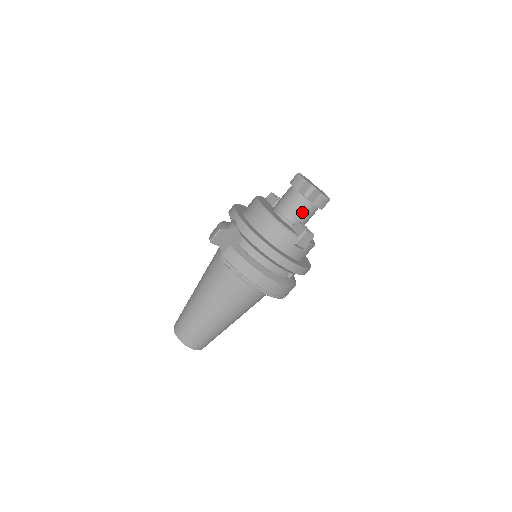
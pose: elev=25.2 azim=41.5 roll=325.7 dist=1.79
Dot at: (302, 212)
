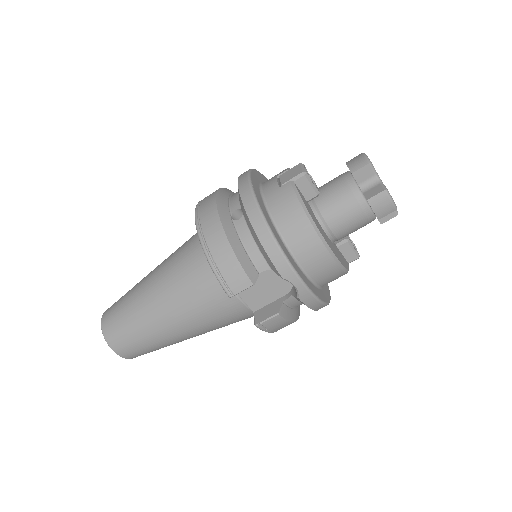
Dot at: occluded
